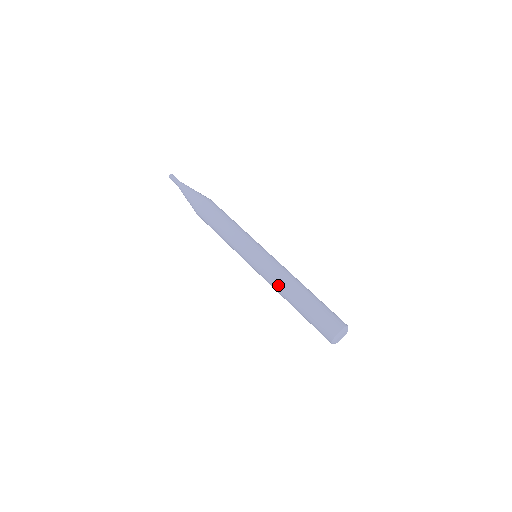
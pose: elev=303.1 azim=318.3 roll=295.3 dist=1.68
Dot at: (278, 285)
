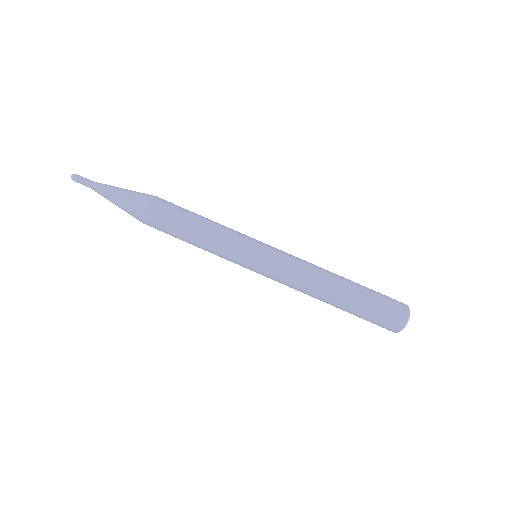
Dot at: occluded
